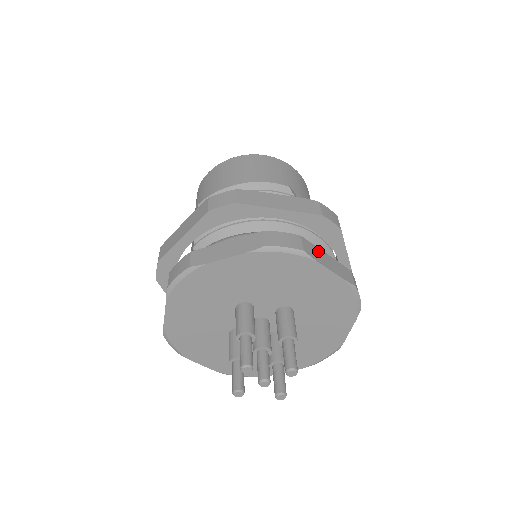
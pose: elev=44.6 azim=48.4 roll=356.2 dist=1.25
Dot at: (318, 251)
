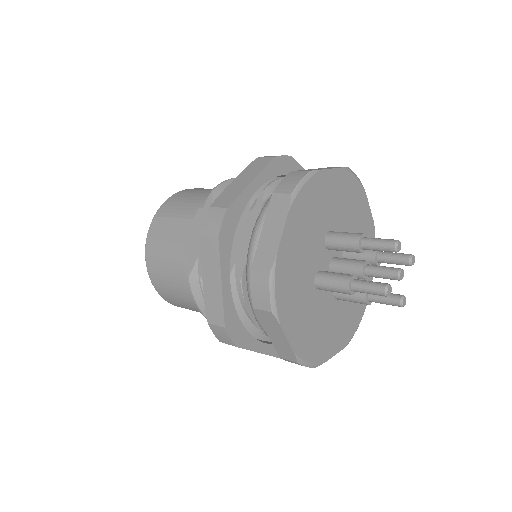
Dot at: occluded
